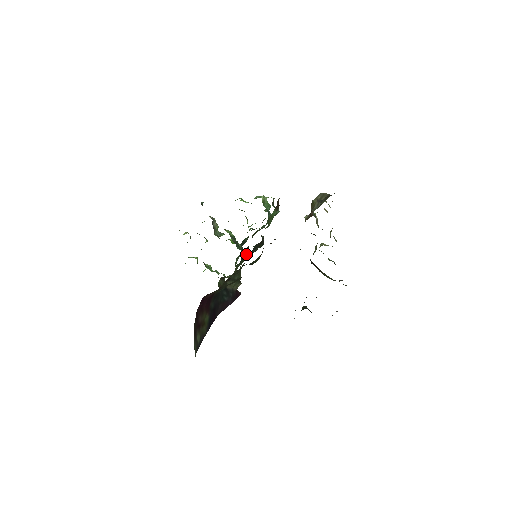
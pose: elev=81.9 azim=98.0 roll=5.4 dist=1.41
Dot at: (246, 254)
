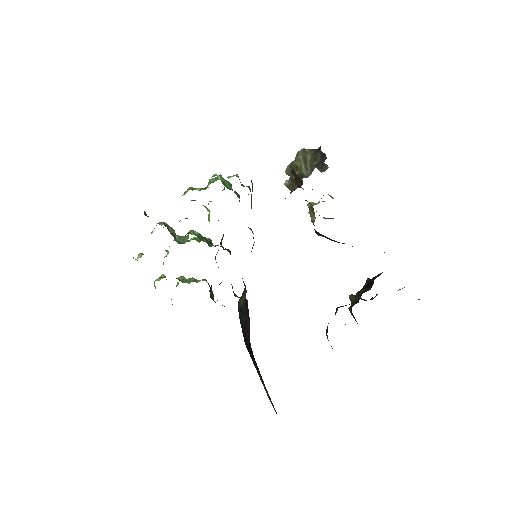
Dot at: occluded
